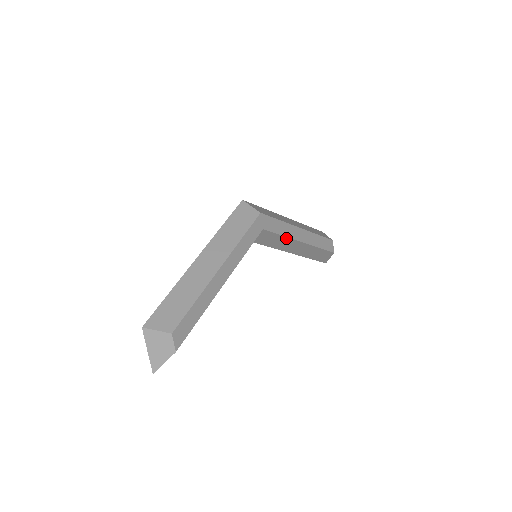
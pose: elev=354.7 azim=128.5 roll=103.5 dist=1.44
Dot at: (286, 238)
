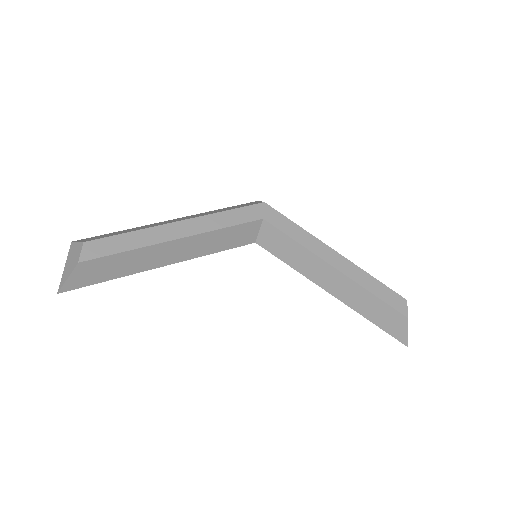
Dot at: (305, 250)
